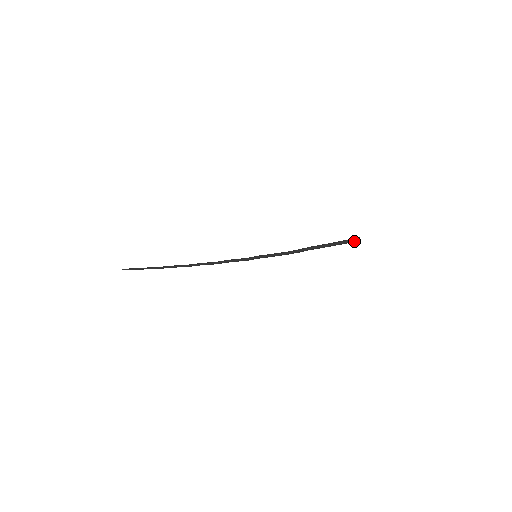
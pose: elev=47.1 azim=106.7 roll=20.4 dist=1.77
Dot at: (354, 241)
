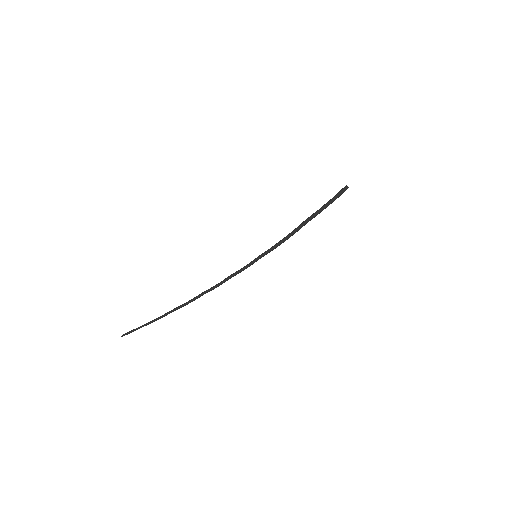
Dot at: (343, 191)
